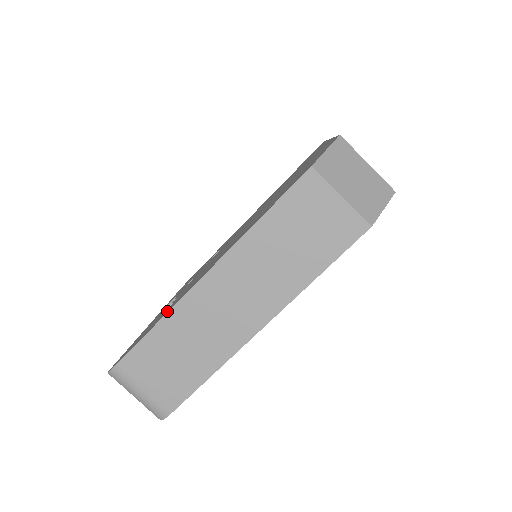
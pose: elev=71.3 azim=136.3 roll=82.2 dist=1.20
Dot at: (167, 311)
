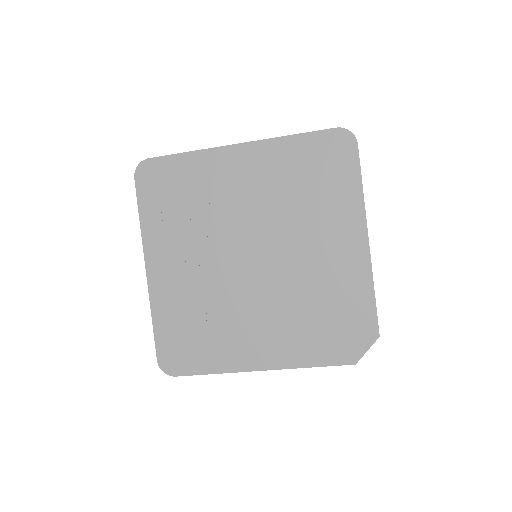
Dot at: (221, 364)
